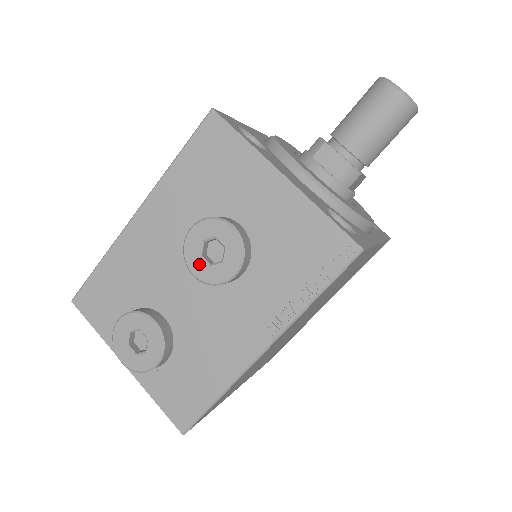
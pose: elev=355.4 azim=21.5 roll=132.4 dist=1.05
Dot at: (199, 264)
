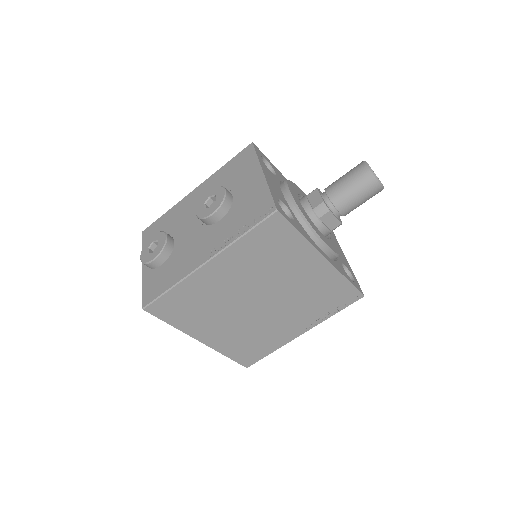
Dot at: (201, 208)
